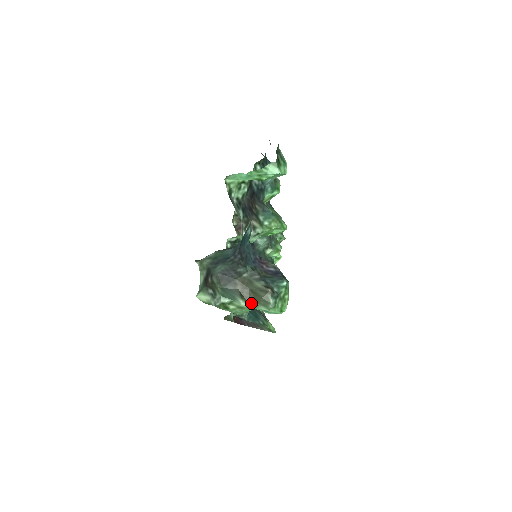
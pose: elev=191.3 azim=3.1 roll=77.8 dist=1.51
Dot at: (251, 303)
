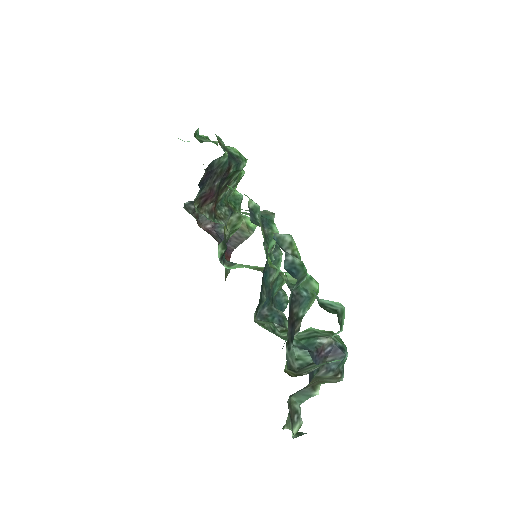
Dot at: occluded
